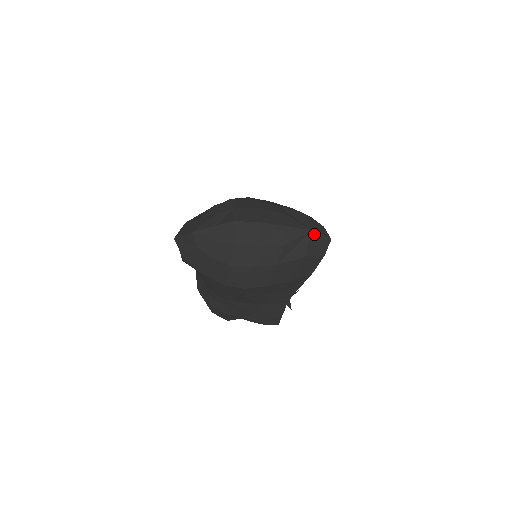
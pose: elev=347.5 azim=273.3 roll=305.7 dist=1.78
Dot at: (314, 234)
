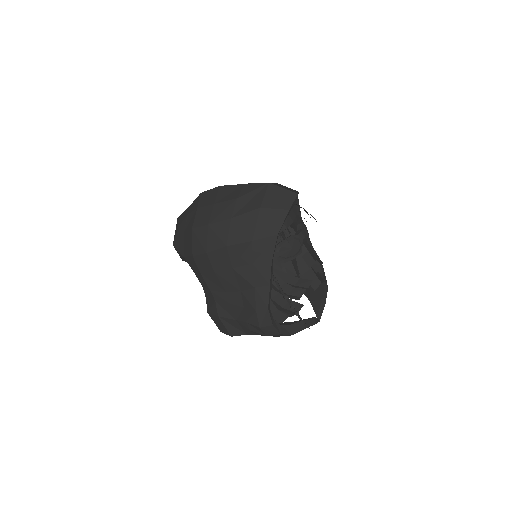
Dot at: (272, 187)
